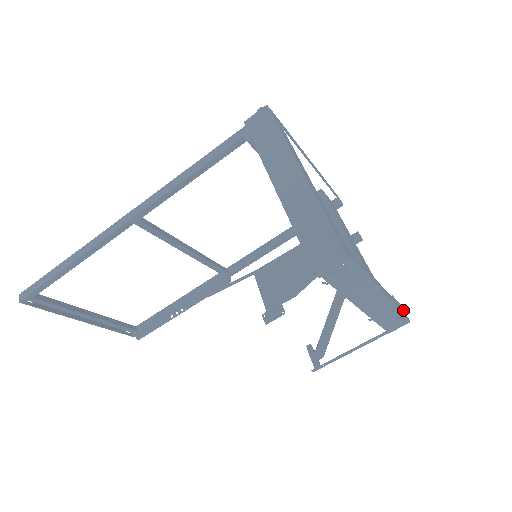
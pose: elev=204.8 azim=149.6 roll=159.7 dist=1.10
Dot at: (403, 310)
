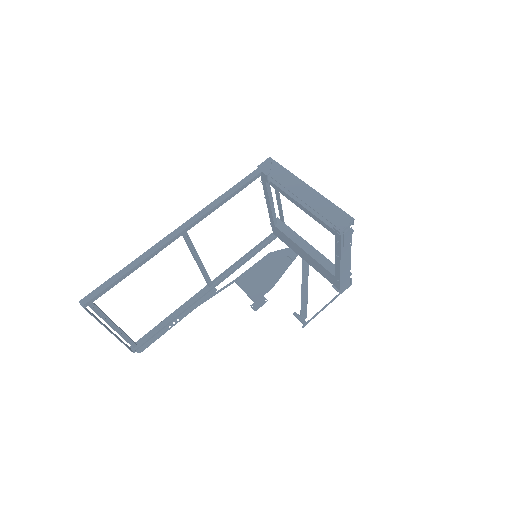
Dot at: occluded
